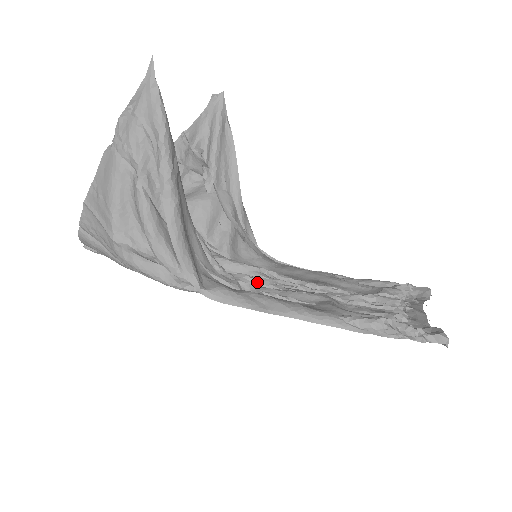
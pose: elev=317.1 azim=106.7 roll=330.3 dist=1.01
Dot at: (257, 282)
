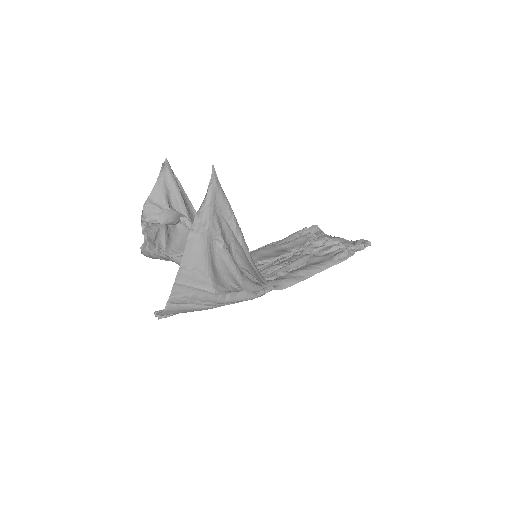
Dot at: (272, 269)
